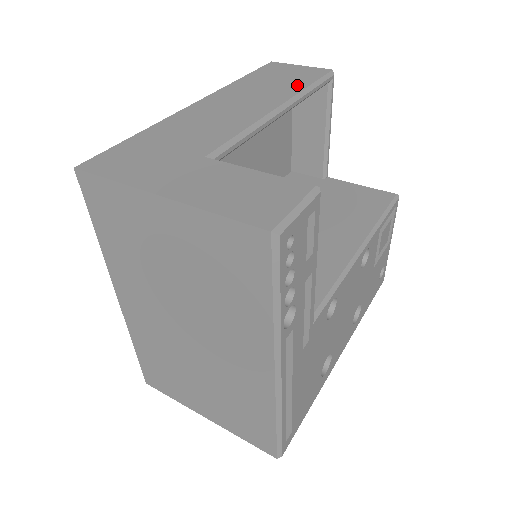
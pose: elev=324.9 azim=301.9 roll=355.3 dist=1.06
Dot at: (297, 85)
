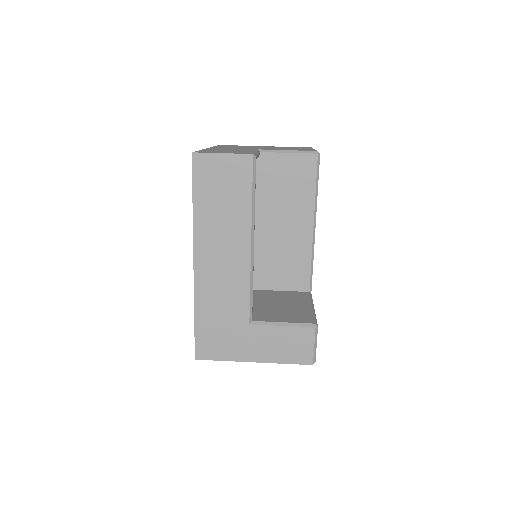
Dot at: (243, 203)
